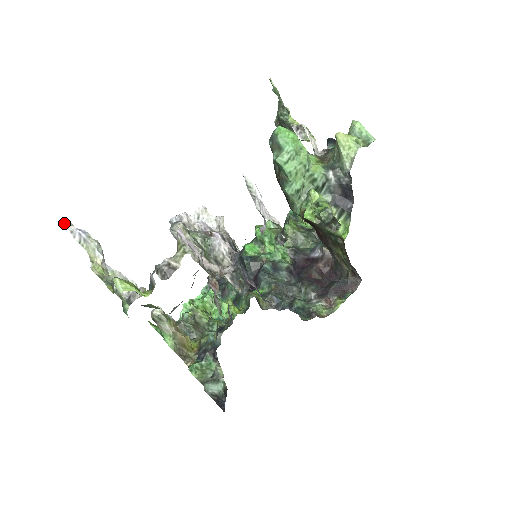
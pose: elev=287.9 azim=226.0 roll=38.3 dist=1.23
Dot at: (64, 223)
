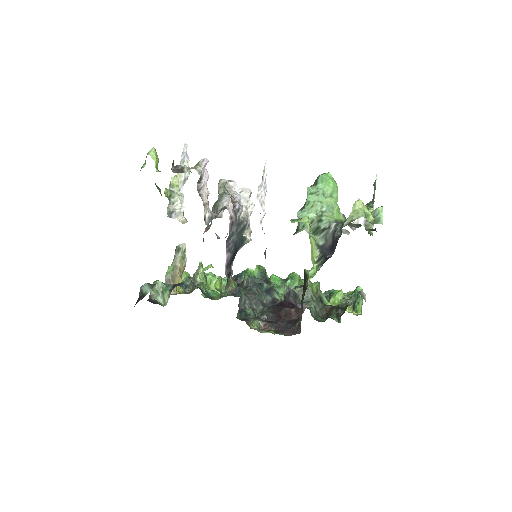
Dot at: (184, 145)
